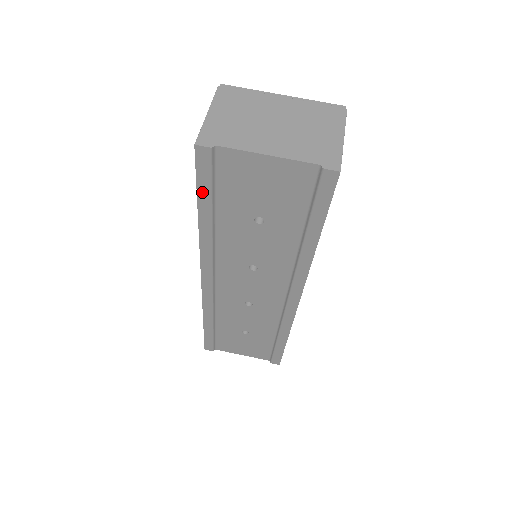
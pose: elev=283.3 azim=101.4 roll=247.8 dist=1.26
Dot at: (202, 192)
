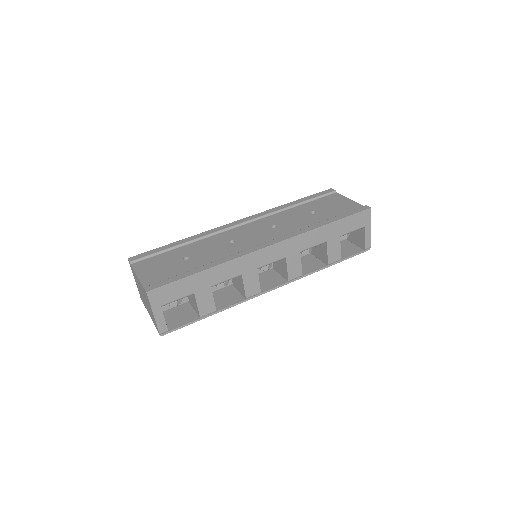
Dot at: (310, 197)
